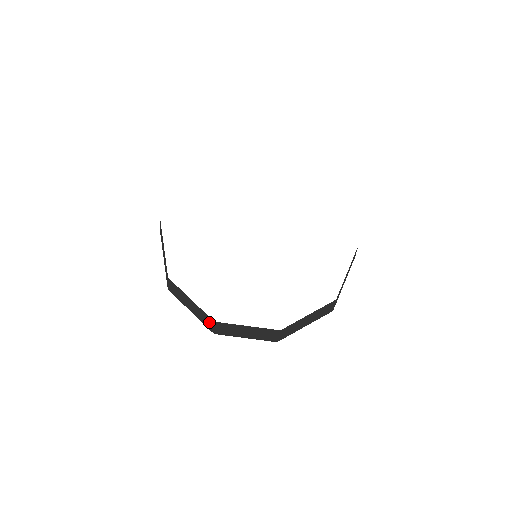
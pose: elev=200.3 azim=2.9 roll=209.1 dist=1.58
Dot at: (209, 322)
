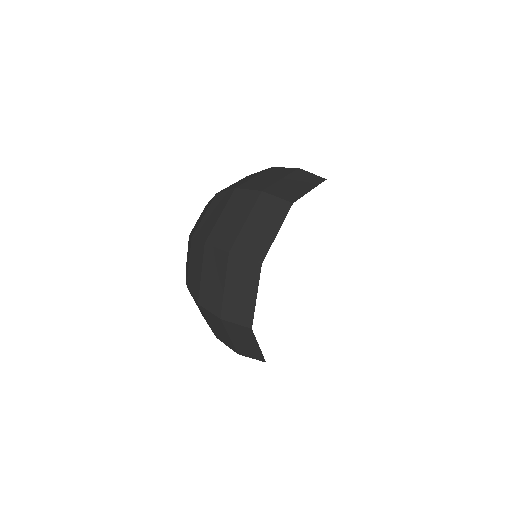
Dot at: occluded
